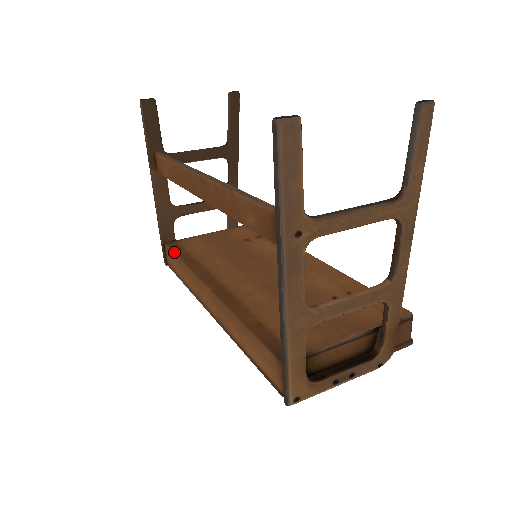
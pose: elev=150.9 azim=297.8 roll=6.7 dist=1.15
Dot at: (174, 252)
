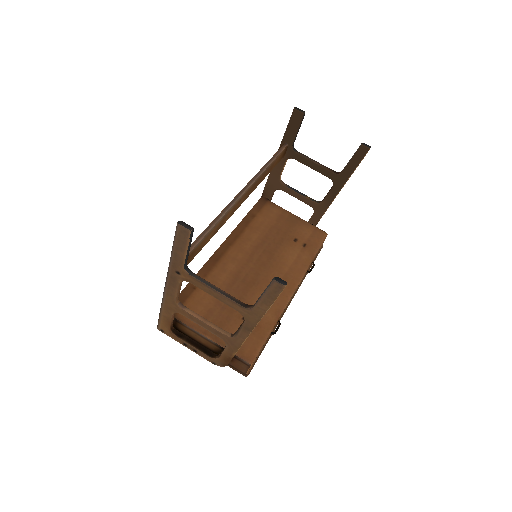
Dot at: (252, 208)
